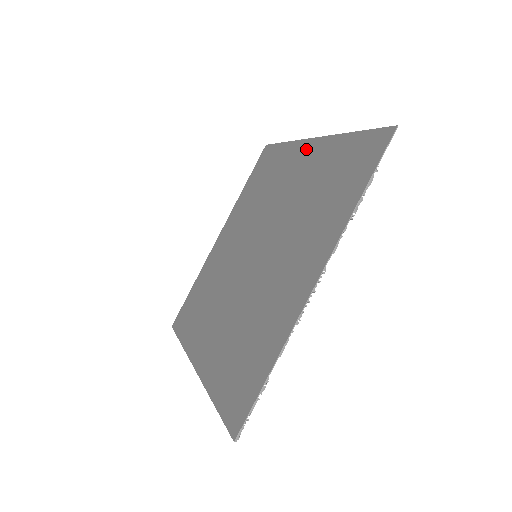
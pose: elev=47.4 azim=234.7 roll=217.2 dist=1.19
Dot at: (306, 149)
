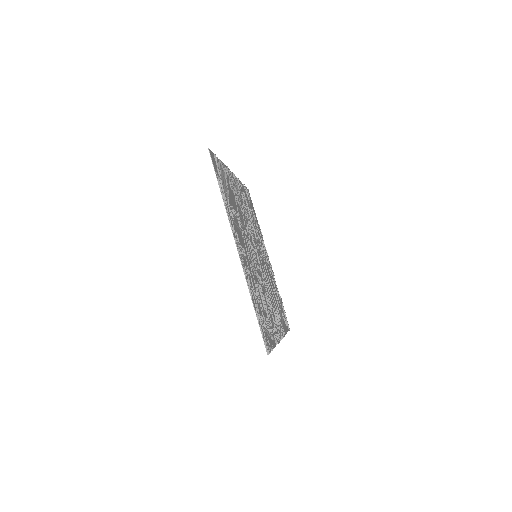
Dot at: occluded
